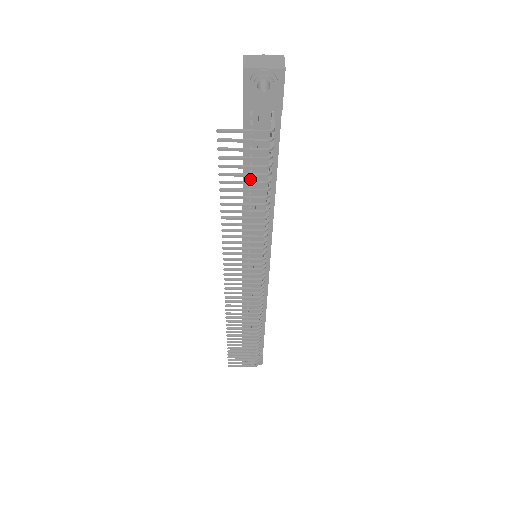
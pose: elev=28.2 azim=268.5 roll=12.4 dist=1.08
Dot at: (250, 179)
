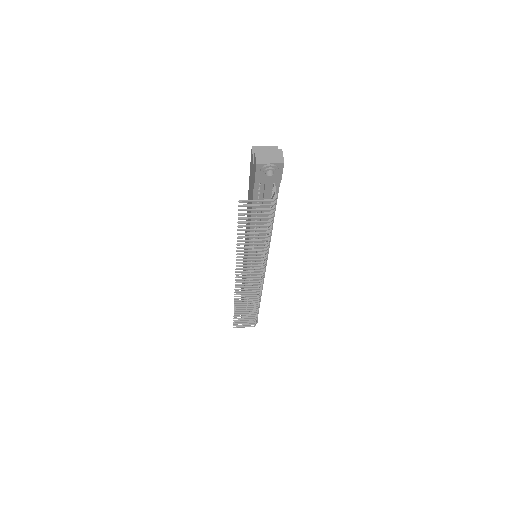
Dot at: (256, 216)
